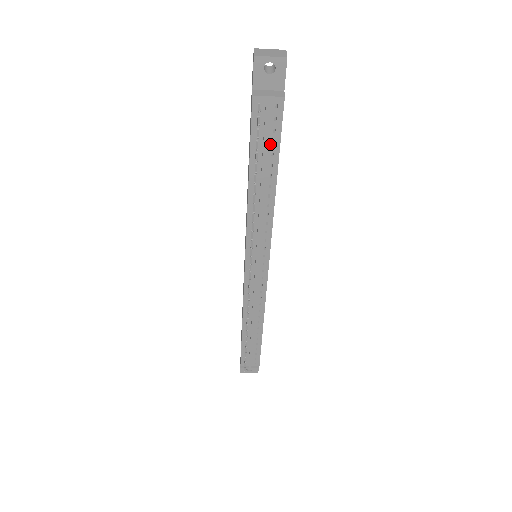
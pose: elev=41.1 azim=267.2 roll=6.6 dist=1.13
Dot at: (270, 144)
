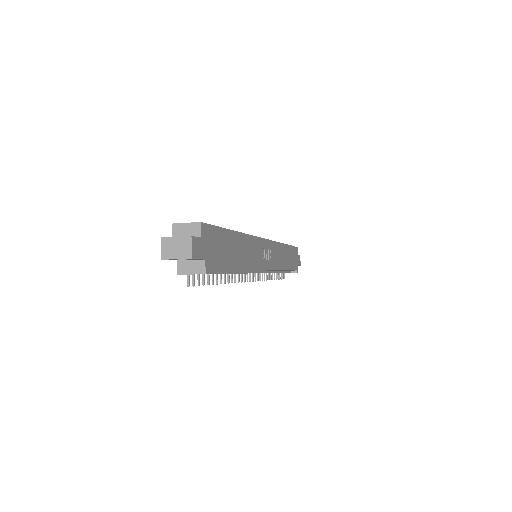
Dot at: (215, 270)
